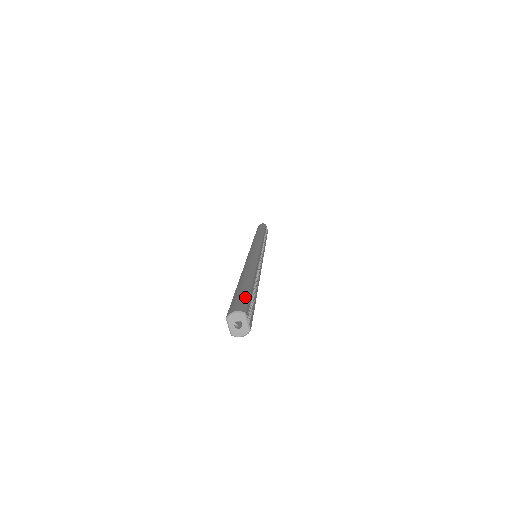
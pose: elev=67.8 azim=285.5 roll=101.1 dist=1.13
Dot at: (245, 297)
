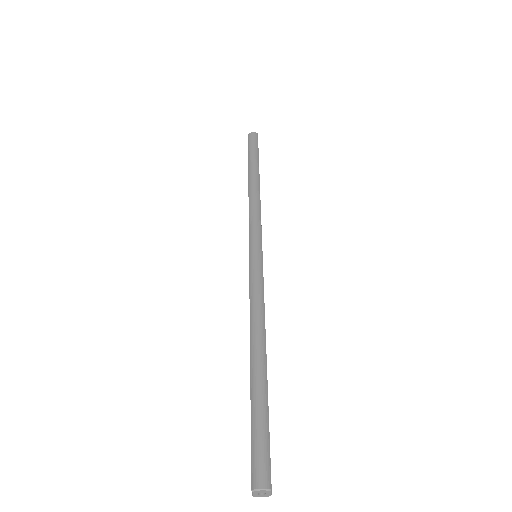
Dot at: (266, 442)
